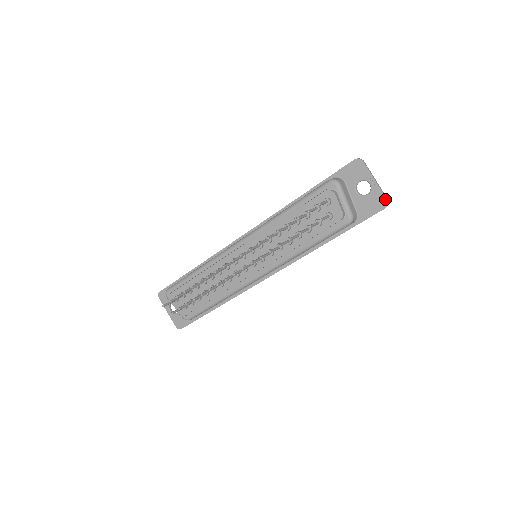
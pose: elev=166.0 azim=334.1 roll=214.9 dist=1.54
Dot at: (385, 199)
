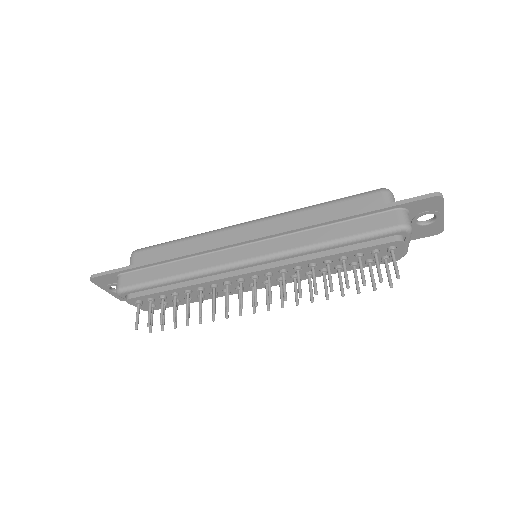
Dot at: (442, 229)
